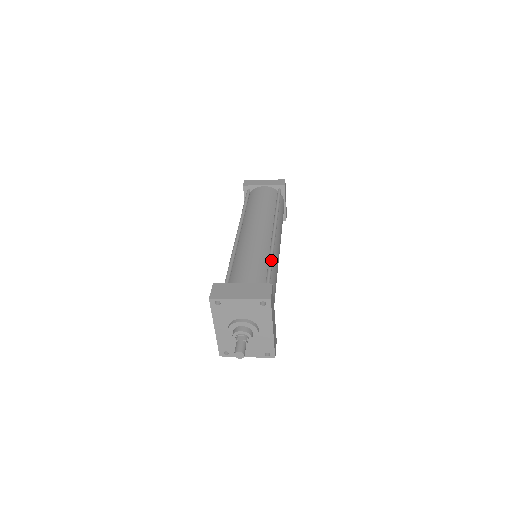
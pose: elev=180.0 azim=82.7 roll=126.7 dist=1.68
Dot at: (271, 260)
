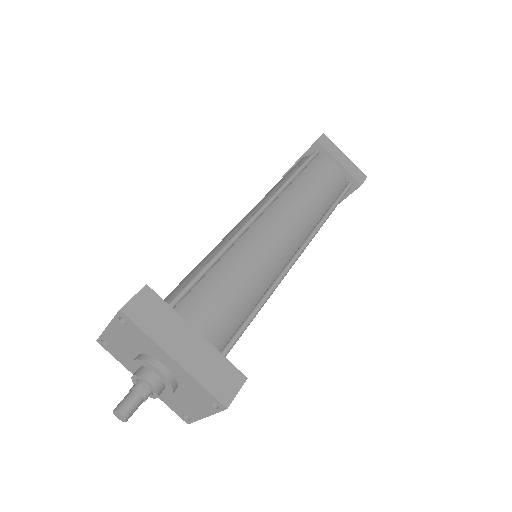
Dot at: (218, 251)
